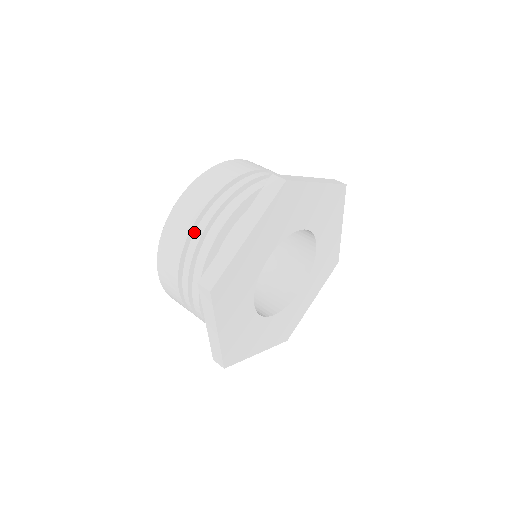
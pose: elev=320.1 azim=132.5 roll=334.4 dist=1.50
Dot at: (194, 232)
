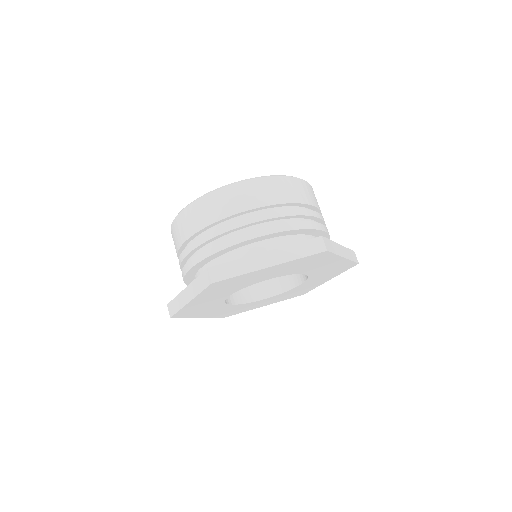
Dot at: occluded
